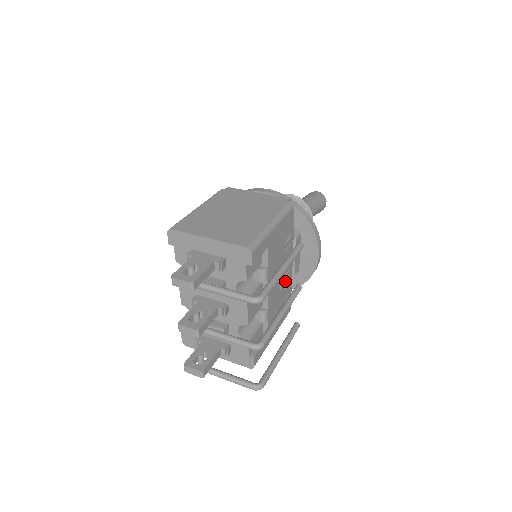
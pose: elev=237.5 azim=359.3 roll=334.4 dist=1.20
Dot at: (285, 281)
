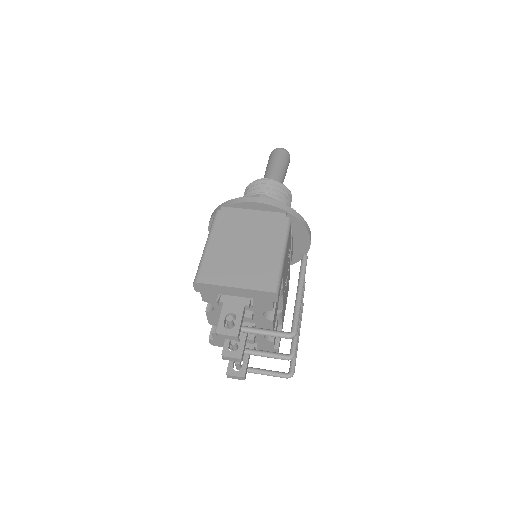
Dot at: occluded
